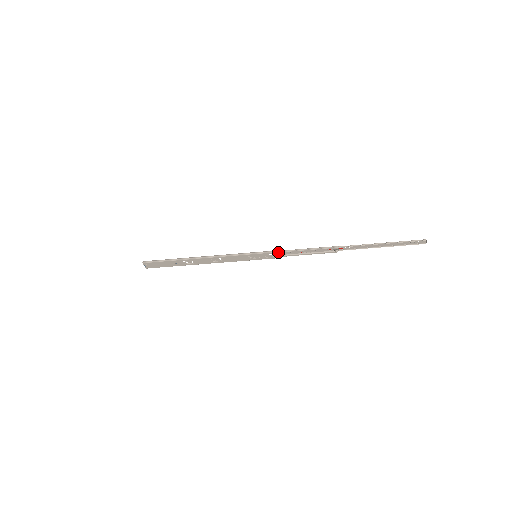
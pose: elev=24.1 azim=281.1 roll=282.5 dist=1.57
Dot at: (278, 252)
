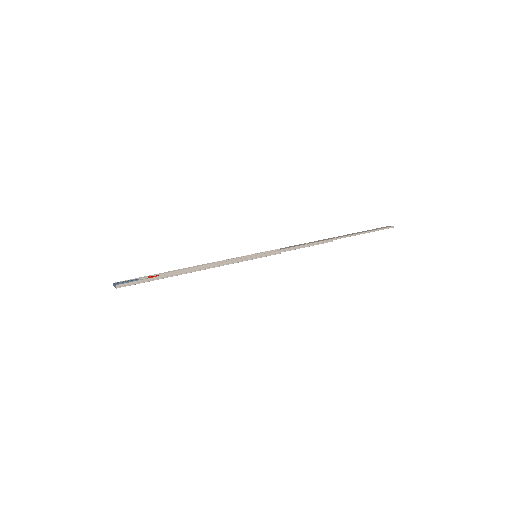
Dot at: occluded
